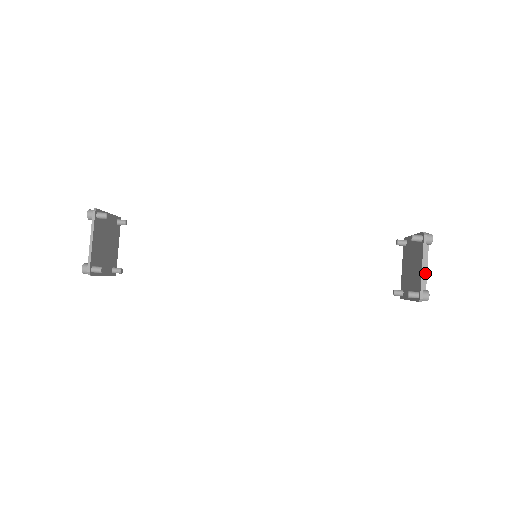
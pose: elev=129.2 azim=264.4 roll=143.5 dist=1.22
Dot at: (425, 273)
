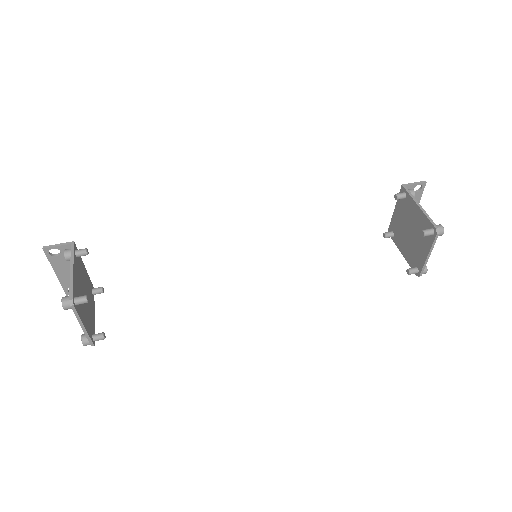
Dot at: occluded
